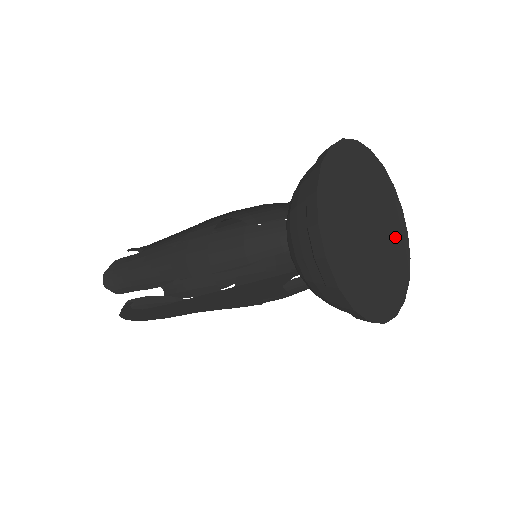
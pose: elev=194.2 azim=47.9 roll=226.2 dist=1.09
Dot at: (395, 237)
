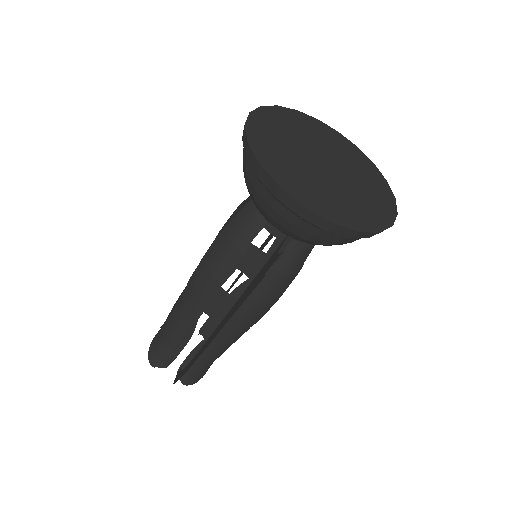
Dot at: (359, 167)
